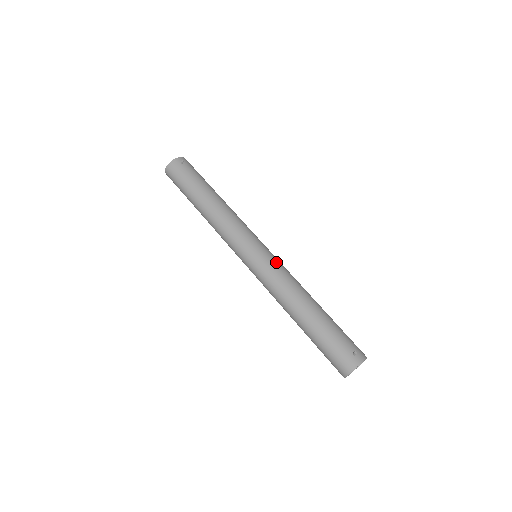
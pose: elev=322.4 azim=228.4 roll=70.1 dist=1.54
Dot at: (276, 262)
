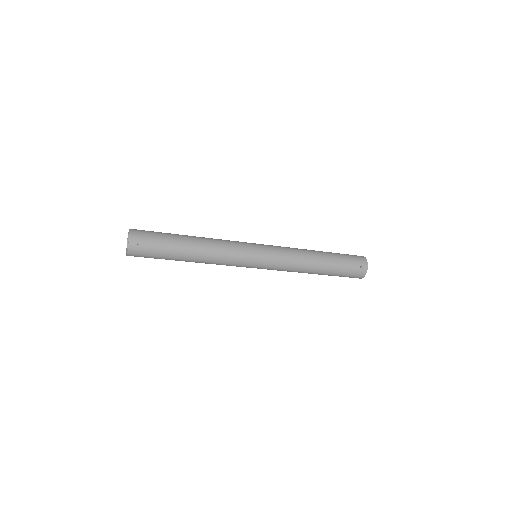
Dot at: (277, 254)
